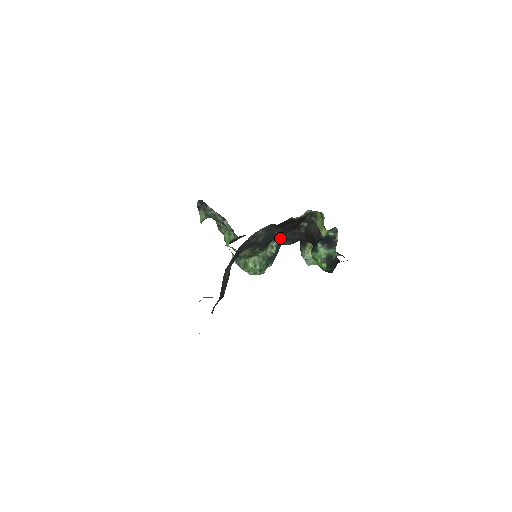
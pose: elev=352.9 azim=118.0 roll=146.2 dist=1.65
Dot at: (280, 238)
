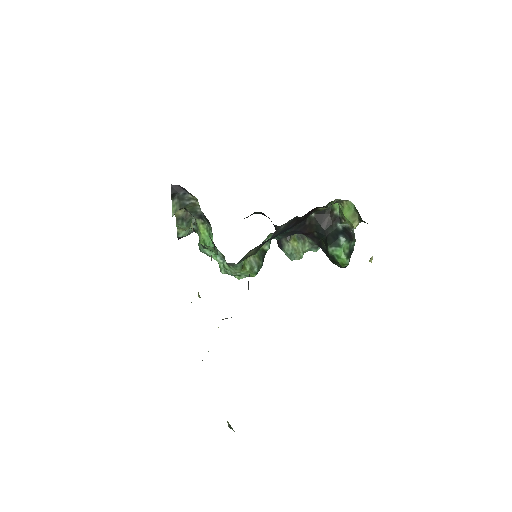
Dot at: (285, 232)
